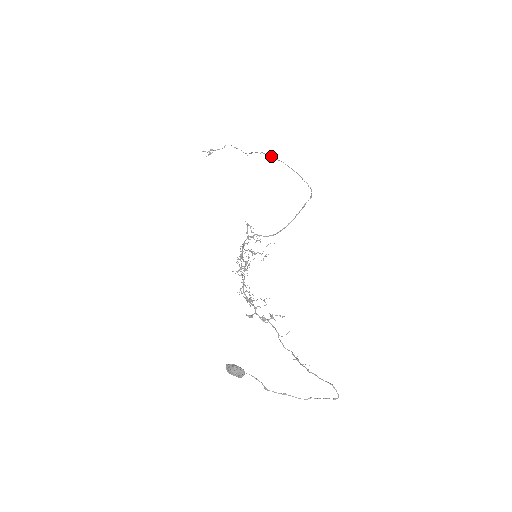
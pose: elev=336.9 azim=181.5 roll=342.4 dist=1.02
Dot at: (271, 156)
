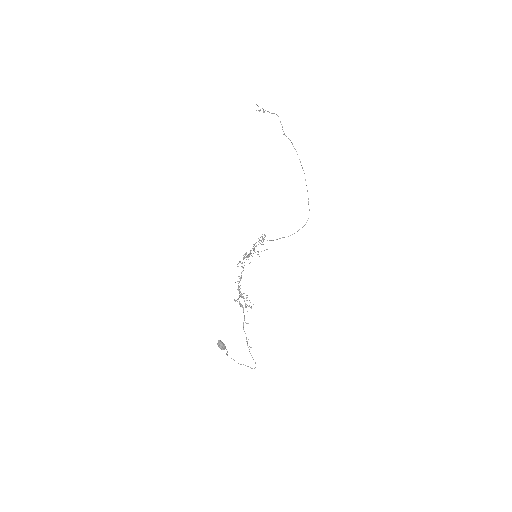
Dot at: (300, 161)
